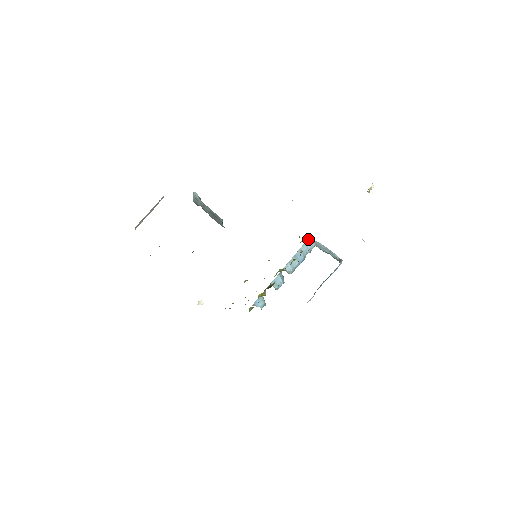
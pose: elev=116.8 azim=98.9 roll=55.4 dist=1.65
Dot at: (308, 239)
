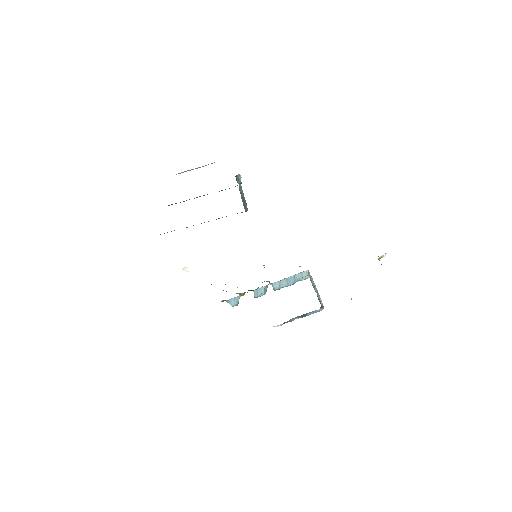
Dot at: (306, 270)
